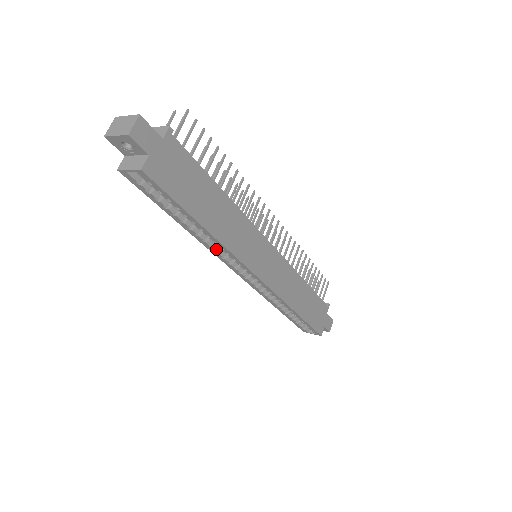
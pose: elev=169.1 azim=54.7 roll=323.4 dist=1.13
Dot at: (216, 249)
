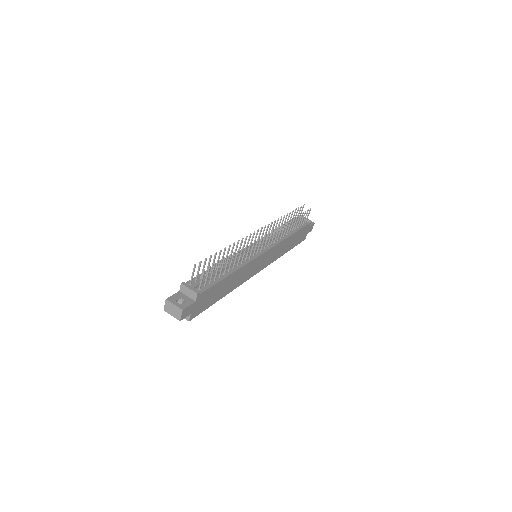
Dot at: occluded
